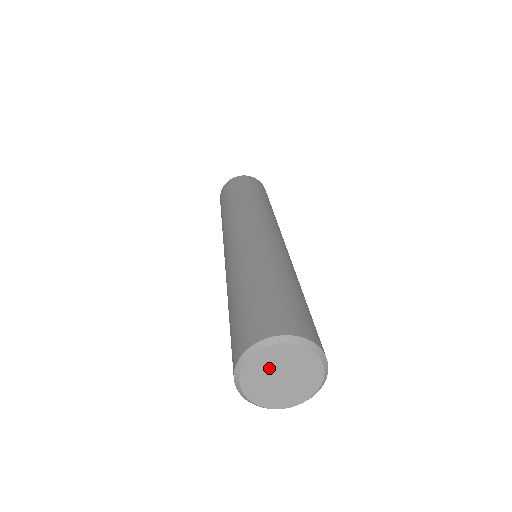
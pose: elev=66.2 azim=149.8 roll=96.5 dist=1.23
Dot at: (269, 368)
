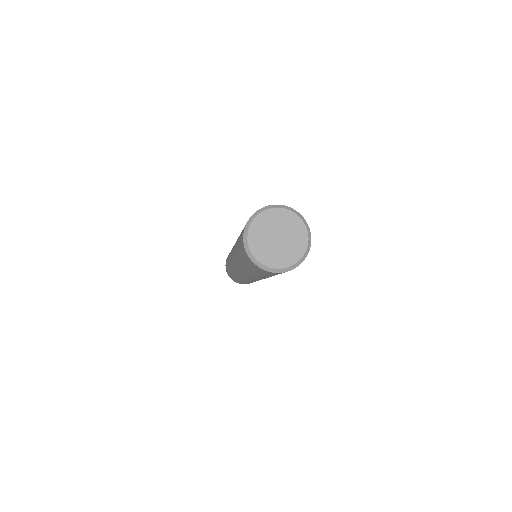
Dot at: (273, 226)
